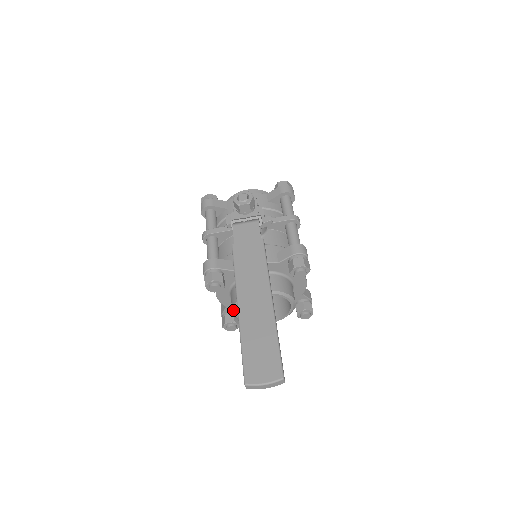
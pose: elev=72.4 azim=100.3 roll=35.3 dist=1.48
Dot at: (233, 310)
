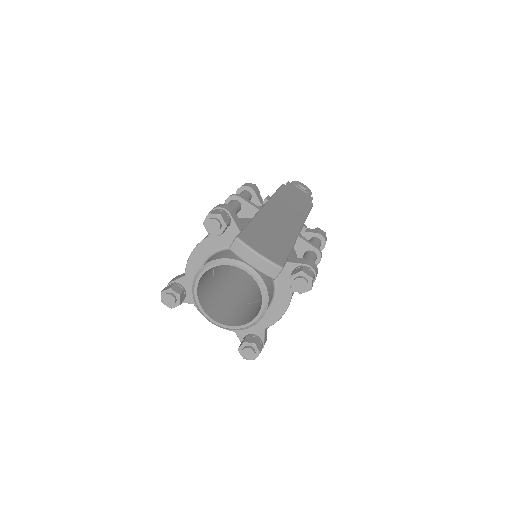
Dot at: (202, 268)
